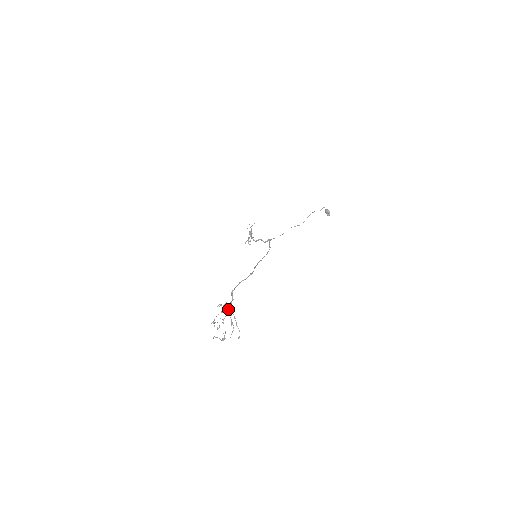
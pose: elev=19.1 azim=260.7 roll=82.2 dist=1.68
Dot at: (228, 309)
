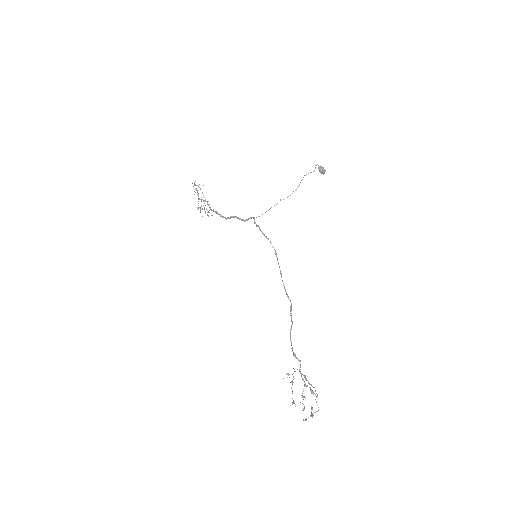
Dot at: (303, 379)
